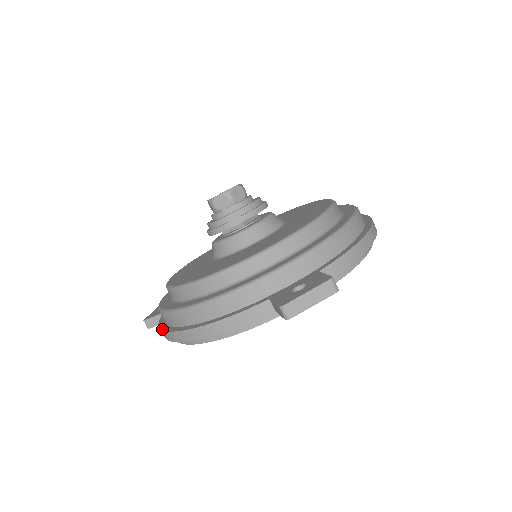
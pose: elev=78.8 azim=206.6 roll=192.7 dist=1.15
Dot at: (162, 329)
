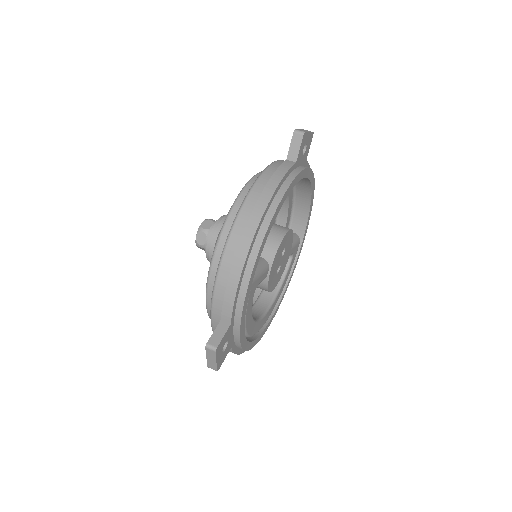
Dot at: (235, 255)
